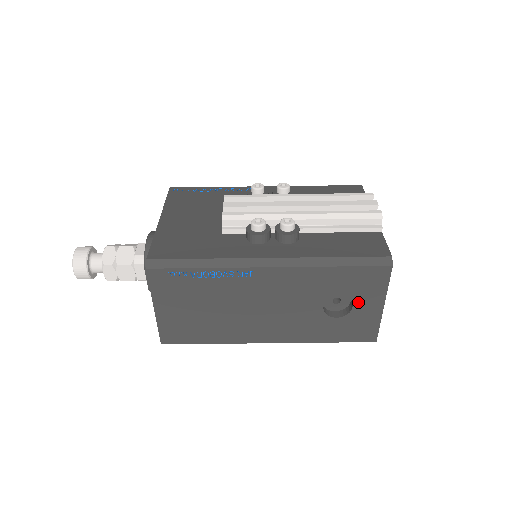
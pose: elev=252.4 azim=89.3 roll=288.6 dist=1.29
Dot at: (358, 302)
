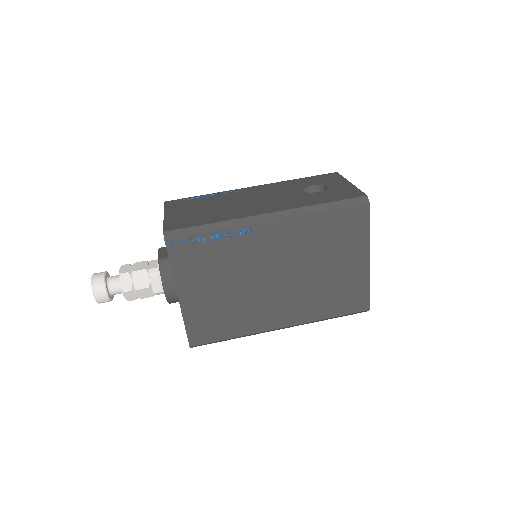
Dot at: (328, 185)
